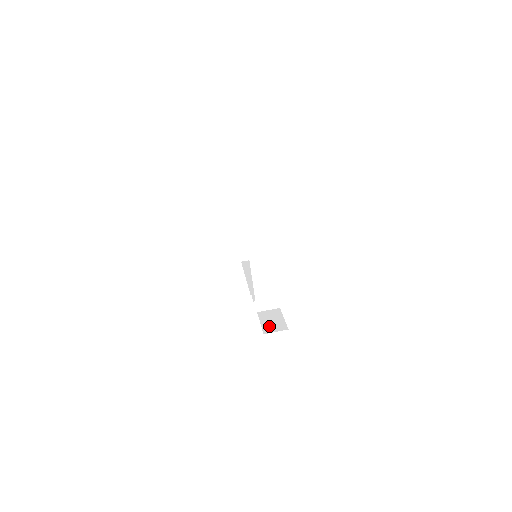
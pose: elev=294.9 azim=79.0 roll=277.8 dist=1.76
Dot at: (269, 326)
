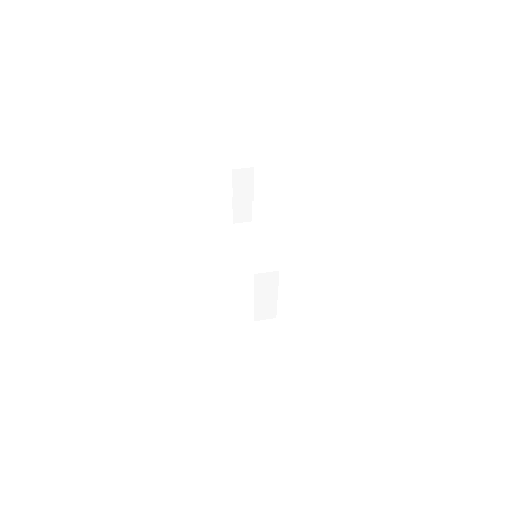
Dot at: (266, 346)
